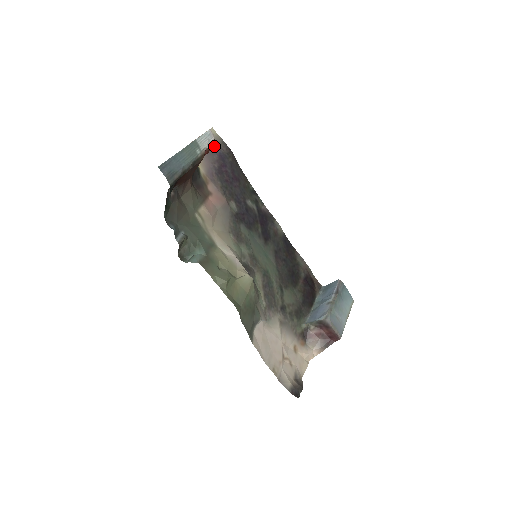
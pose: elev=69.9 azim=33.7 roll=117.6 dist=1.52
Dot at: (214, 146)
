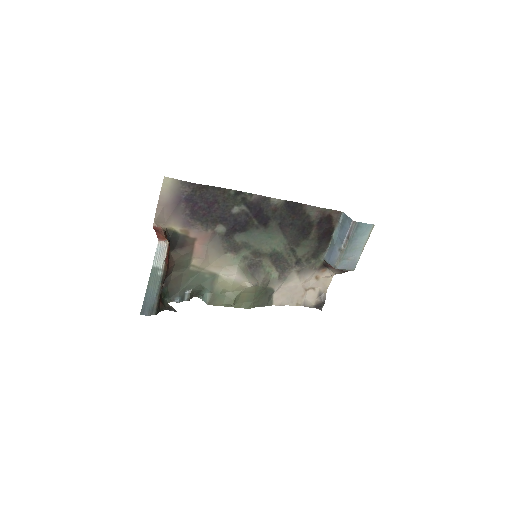
Dot at: (176, 196)
